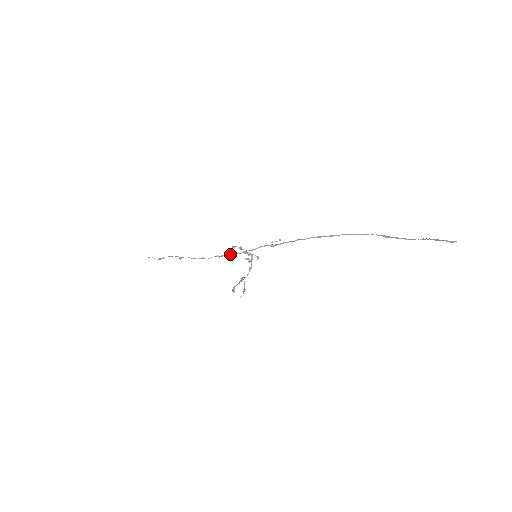
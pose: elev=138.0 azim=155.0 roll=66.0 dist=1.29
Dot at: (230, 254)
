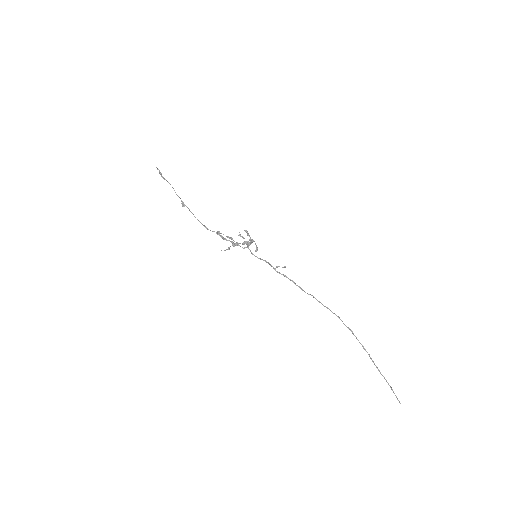
Dot at: (234, 245)
